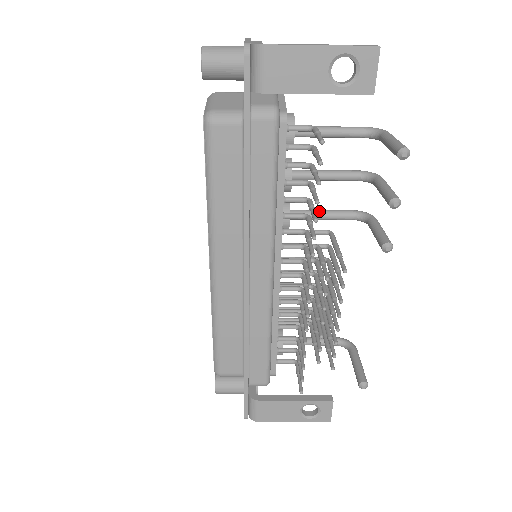
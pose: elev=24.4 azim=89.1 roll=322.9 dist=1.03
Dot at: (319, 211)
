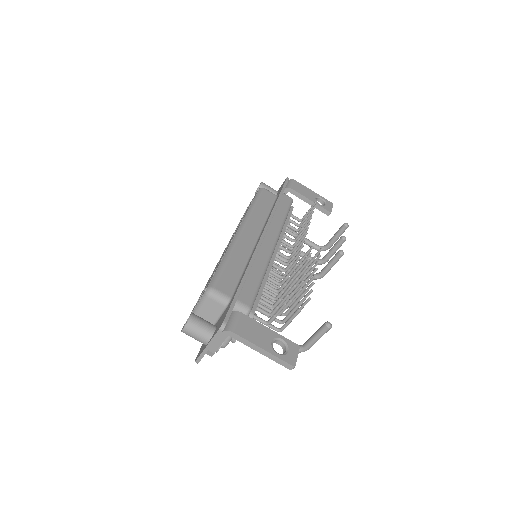
Dot at: occluded
